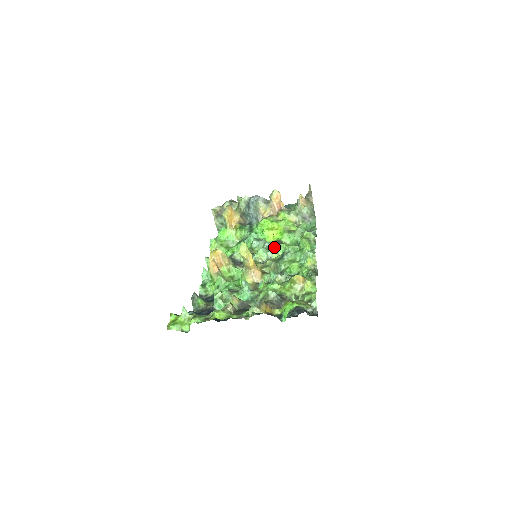
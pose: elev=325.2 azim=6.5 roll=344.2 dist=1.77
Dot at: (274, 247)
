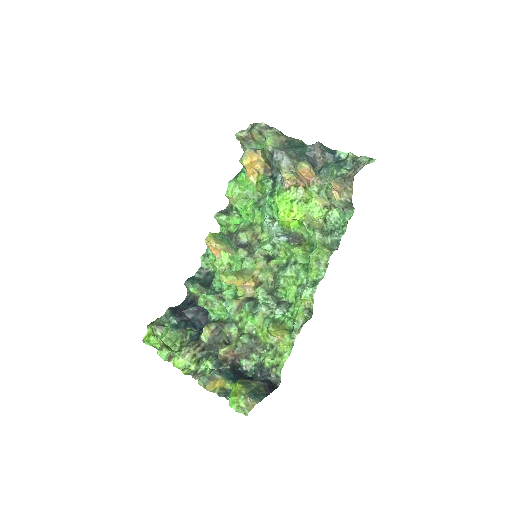
Dot at: (282, 246)
